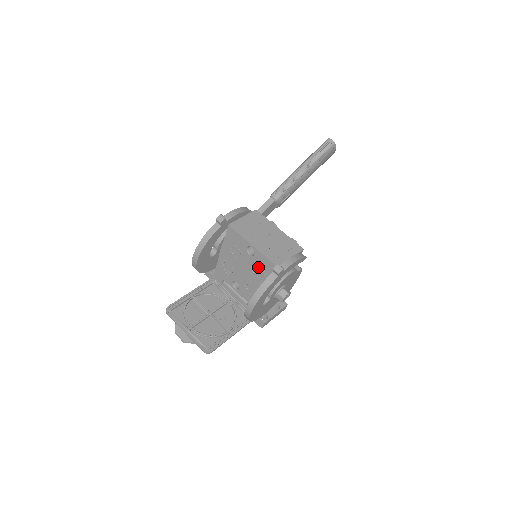
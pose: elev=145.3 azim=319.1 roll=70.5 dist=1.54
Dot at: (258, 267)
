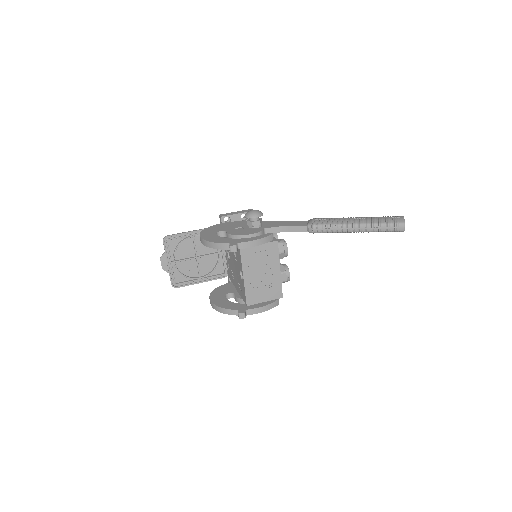
Dot at: (240, 283)
